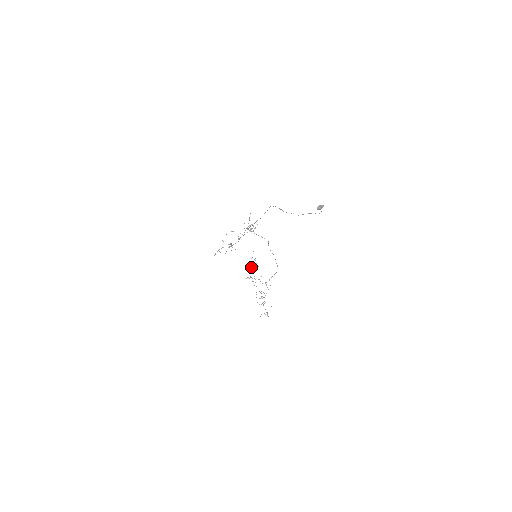
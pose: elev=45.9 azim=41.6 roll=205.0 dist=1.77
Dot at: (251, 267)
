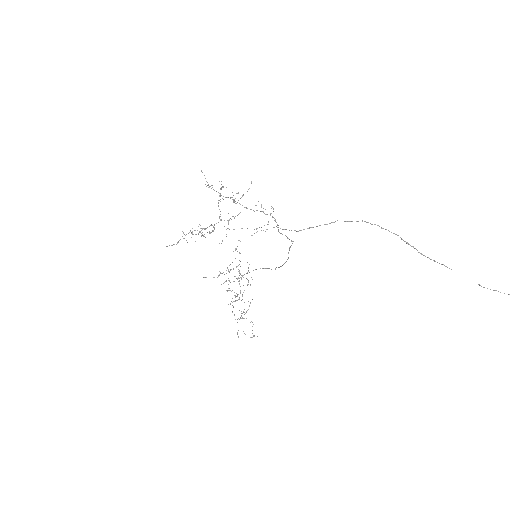
Dot at: (236, 266)
